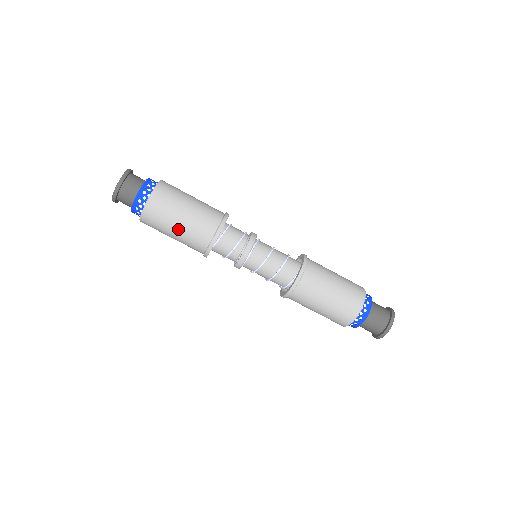
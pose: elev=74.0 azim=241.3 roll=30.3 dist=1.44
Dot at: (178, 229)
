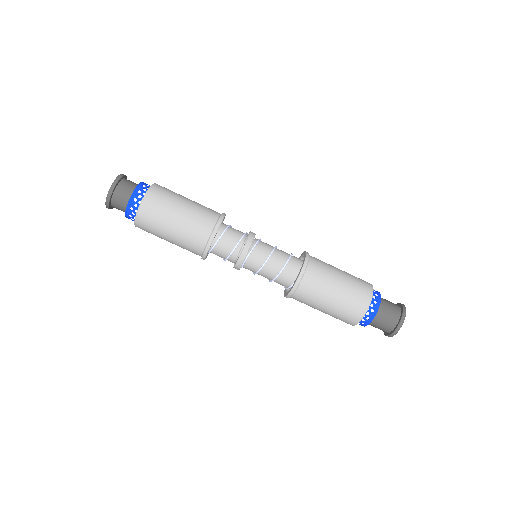
Dot at: (170, 241)
